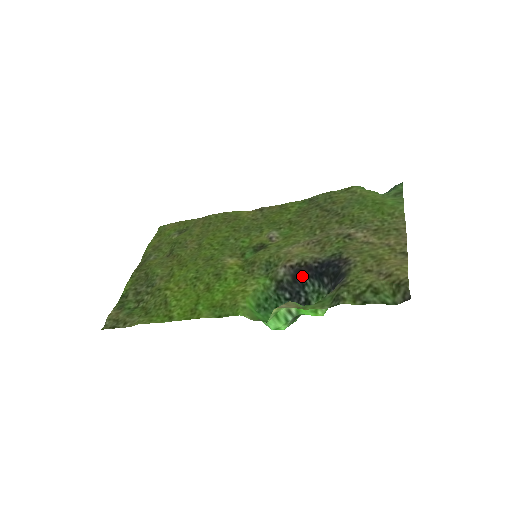
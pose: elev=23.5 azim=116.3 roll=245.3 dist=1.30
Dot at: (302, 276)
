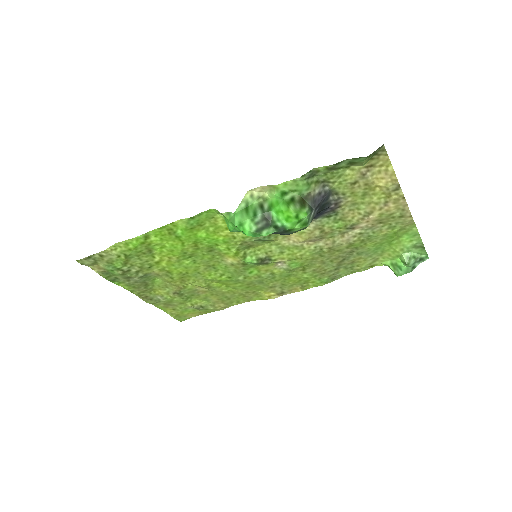
Dot at: occluded
